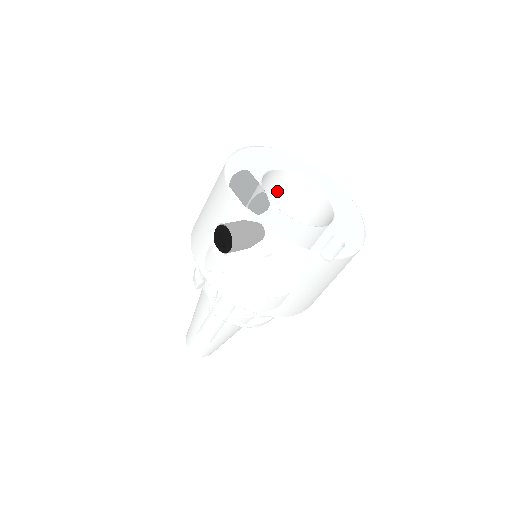
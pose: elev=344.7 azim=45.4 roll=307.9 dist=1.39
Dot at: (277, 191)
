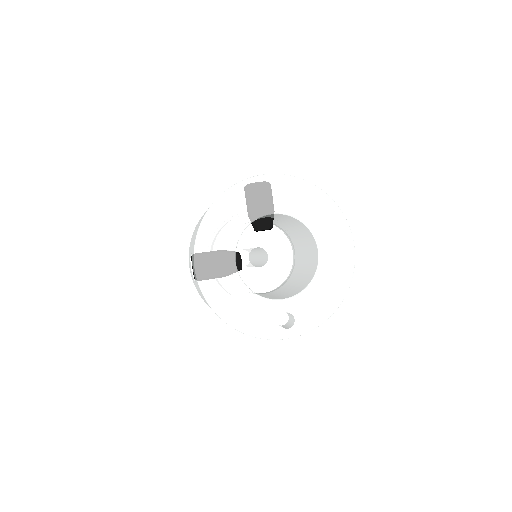
Dot at: (283, 219)
